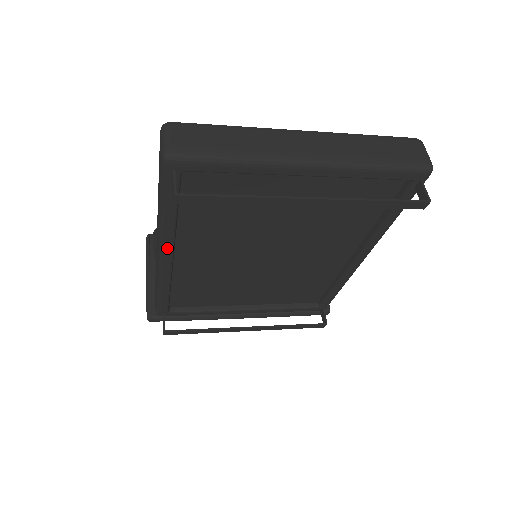
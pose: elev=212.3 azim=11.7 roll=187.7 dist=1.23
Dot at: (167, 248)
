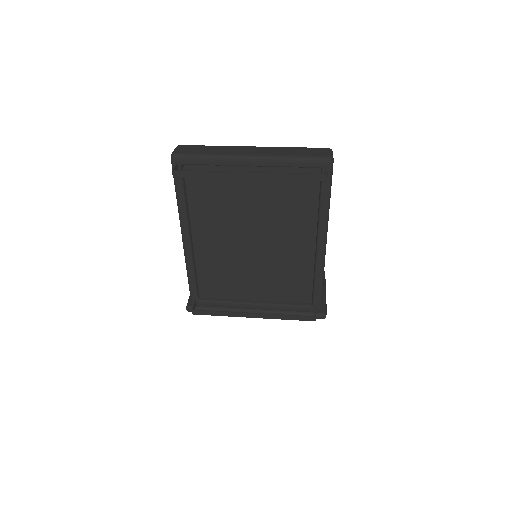
Dot at: (185, 229)
